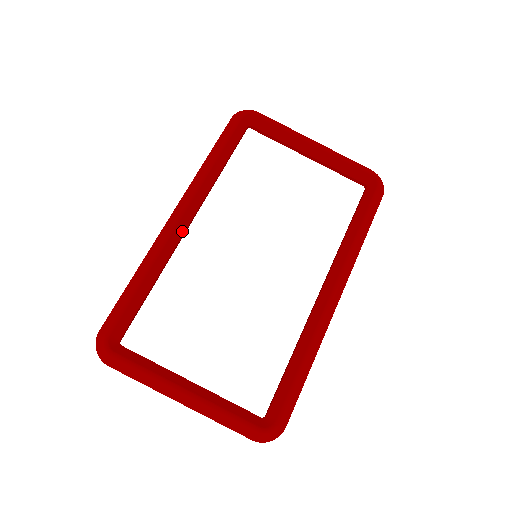
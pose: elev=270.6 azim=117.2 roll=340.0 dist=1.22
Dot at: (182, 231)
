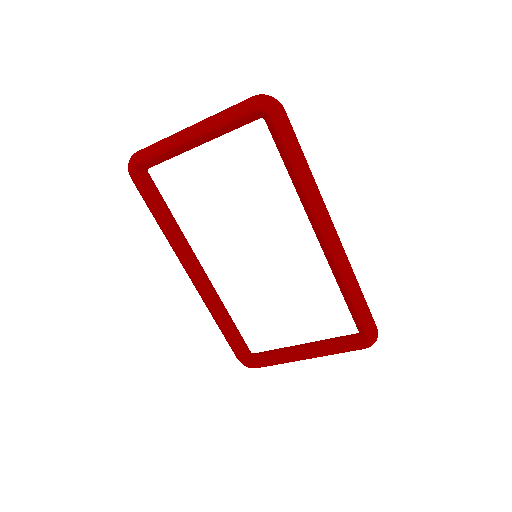
Dot at: (205, 282)
